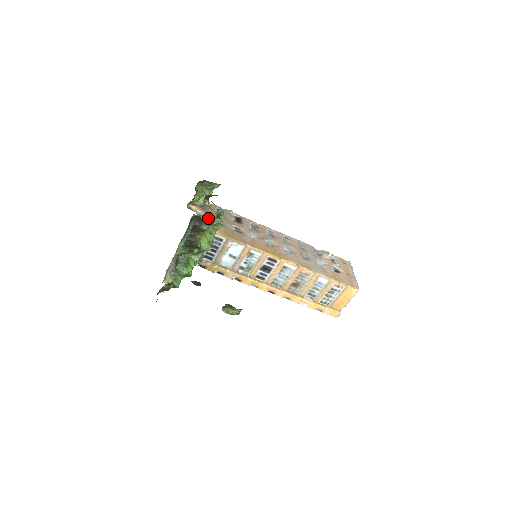
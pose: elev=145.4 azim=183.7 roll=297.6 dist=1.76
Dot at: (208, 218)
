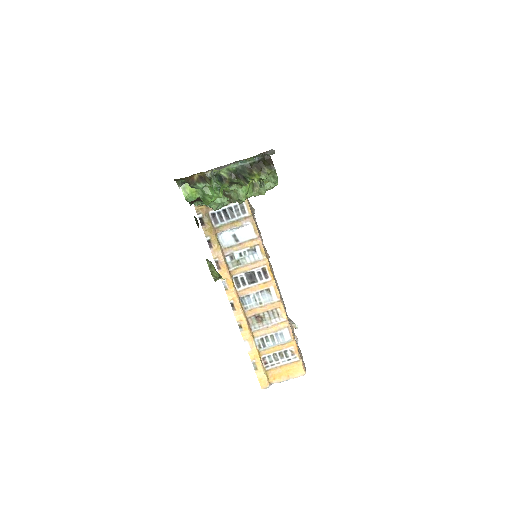
Dot at: occluded
